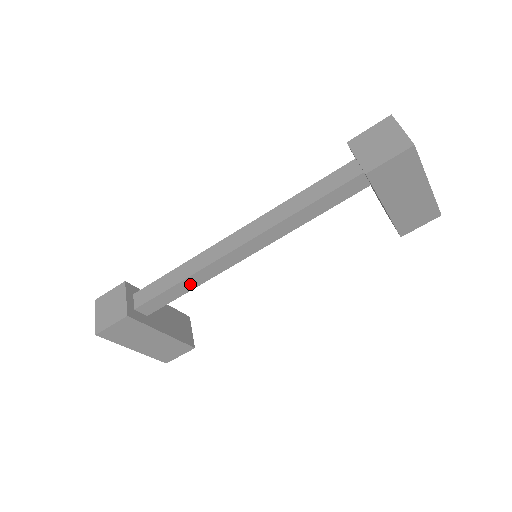
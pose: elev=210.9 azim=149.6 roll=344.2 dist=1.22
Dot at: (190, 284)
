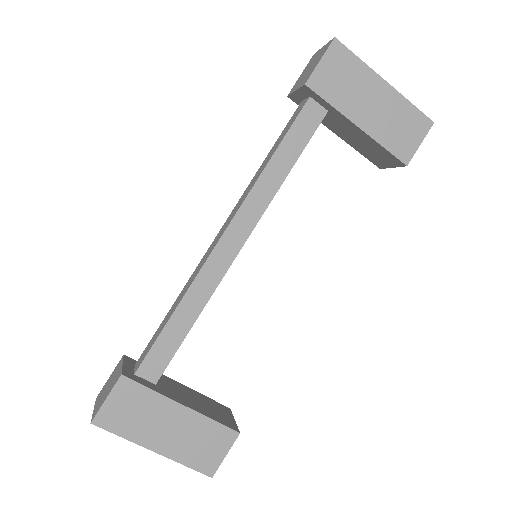
Dot at: (189, 312)
